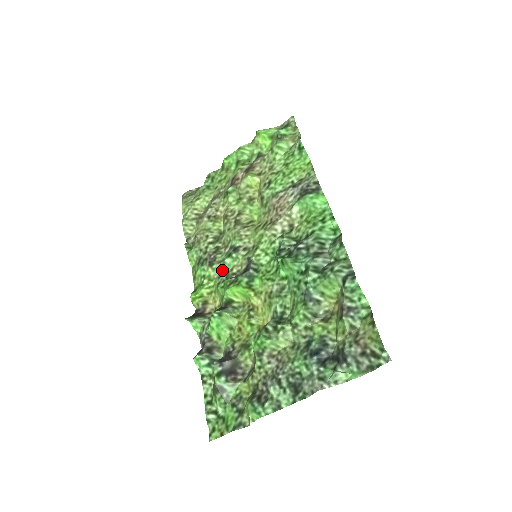
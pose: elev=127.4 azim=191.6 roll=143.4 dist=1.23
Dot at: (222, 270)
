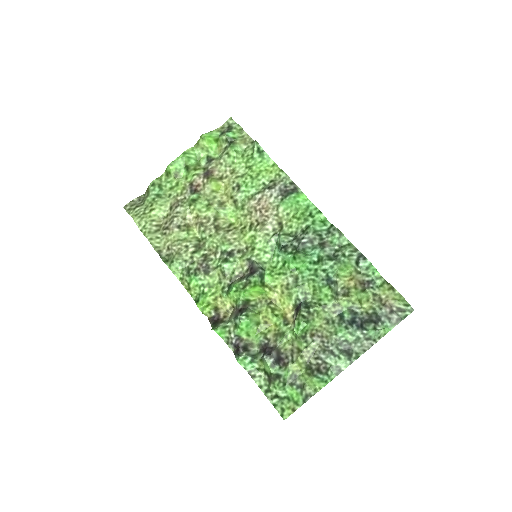
Dot at: (222, 275)
